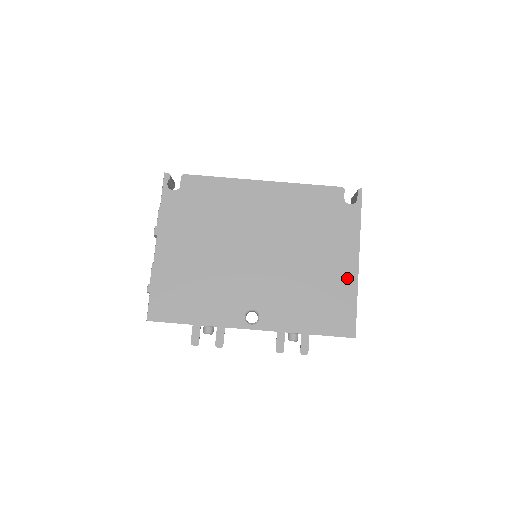
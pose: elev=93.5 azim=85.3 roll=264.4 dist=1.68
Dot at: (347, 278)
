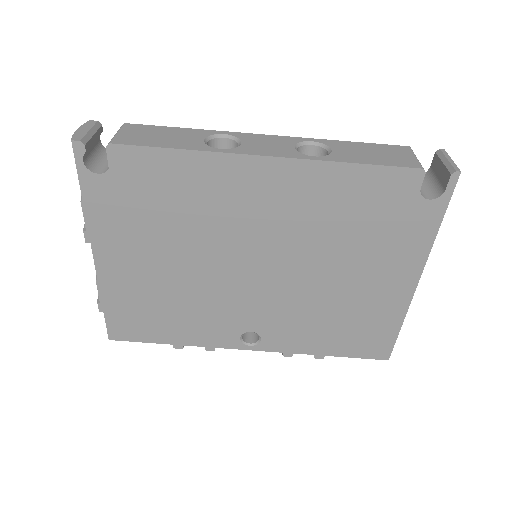
Dot at: (394, 301)
